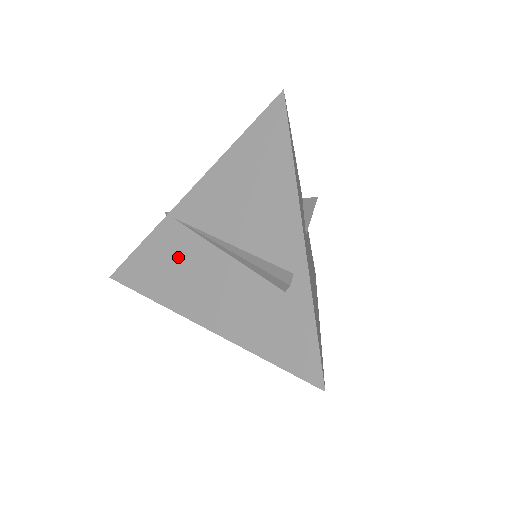
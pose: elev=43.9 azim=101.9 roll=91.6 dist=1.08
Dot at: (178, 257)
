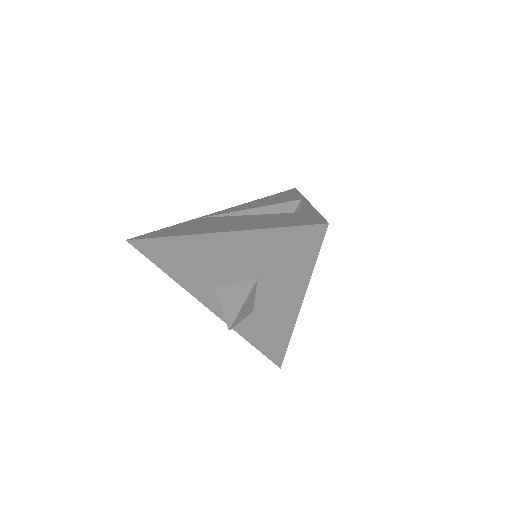
Dot at: (201, 223)
